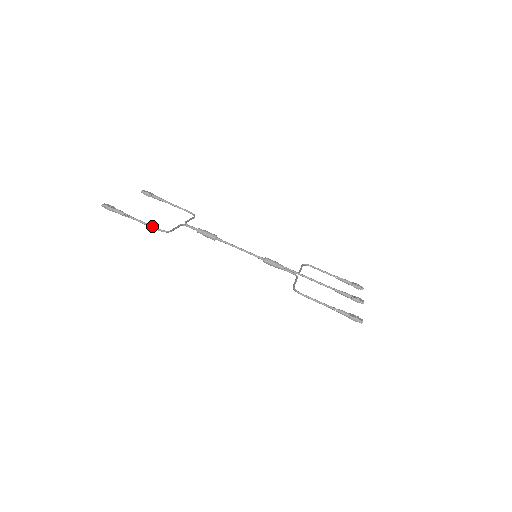
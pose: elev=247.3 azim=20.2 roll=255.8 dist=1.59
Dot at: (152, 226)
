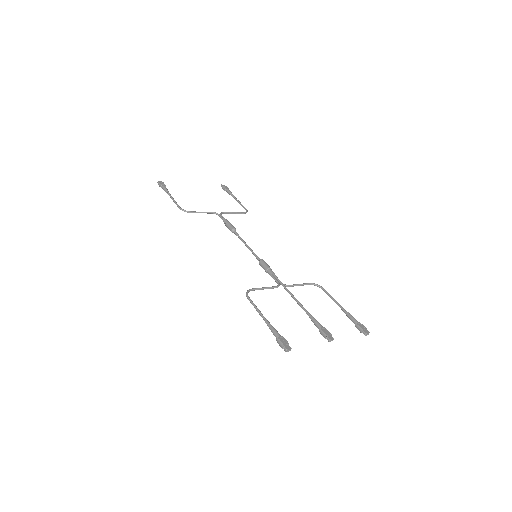
Dot at: (177, 204)
